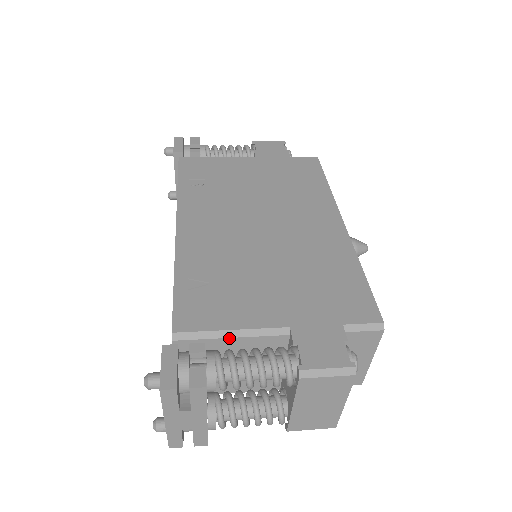
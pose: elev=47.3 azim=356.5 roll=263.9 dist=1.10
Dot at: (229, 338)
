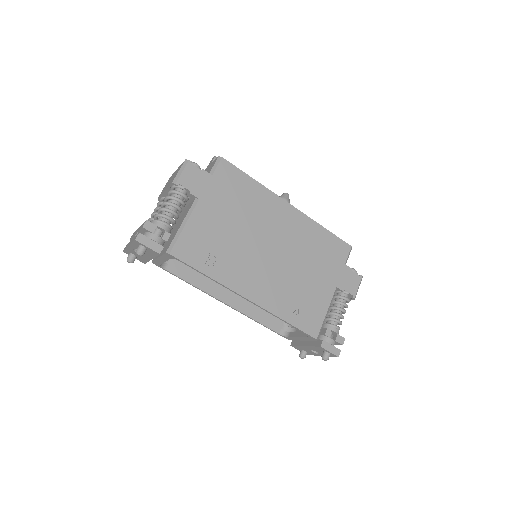
Dot at: (326, 315)
